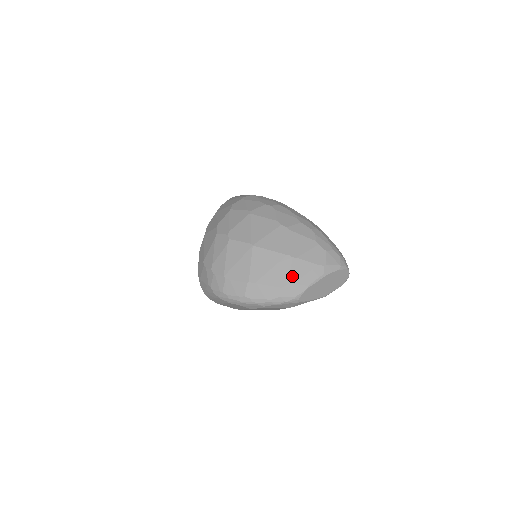
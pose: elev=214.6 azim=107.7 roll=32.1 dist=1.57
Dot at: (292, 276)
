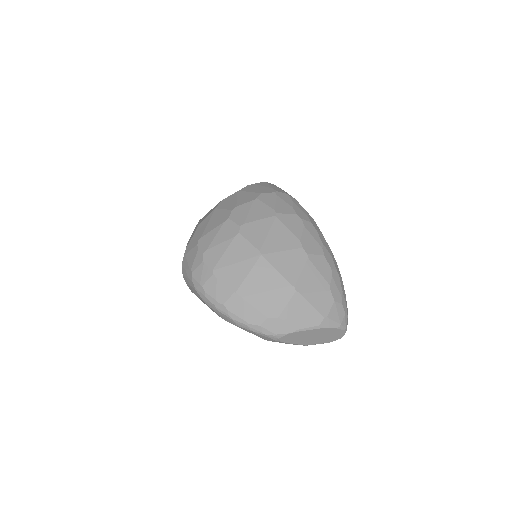
Dot at: (285, 311)
